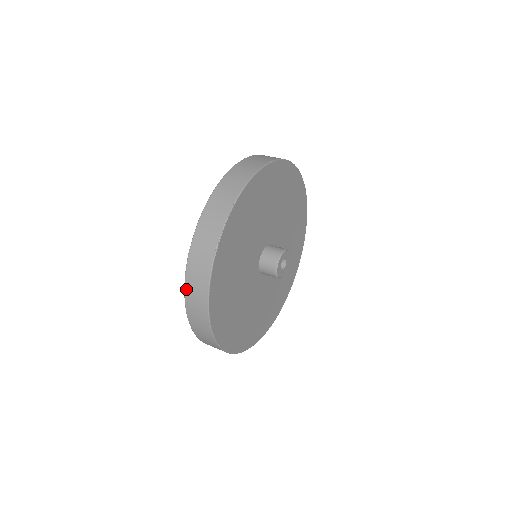
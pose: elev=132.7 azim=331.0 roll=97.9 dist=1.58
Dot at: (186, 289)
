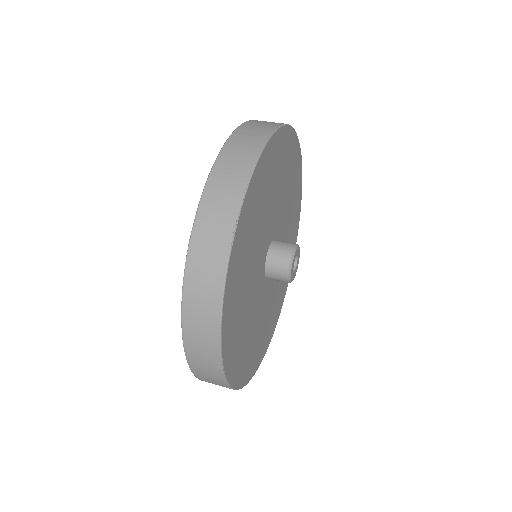
Dot at: (185, 300)
